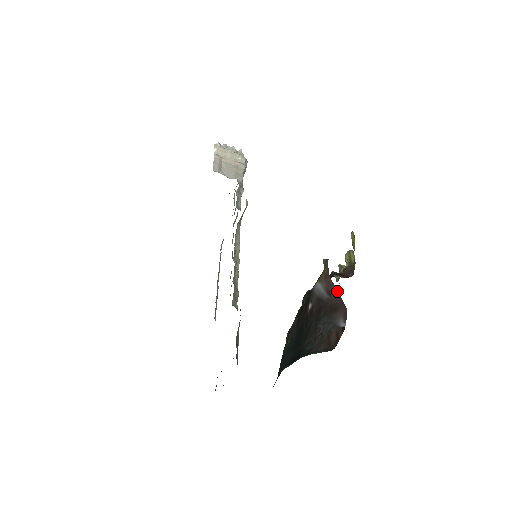
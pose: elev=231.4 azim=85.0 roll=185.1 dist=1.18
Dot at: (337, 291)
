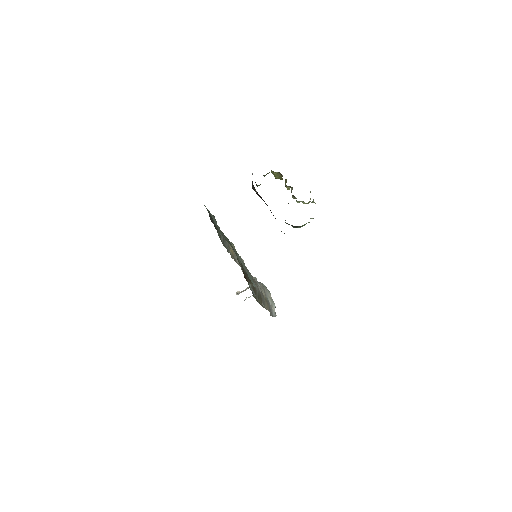
Dot at: occluded
